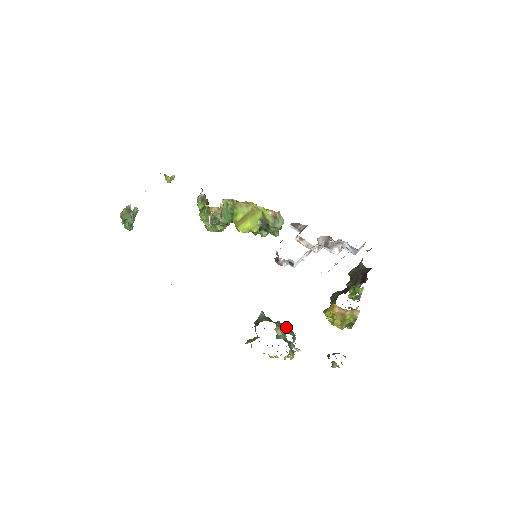
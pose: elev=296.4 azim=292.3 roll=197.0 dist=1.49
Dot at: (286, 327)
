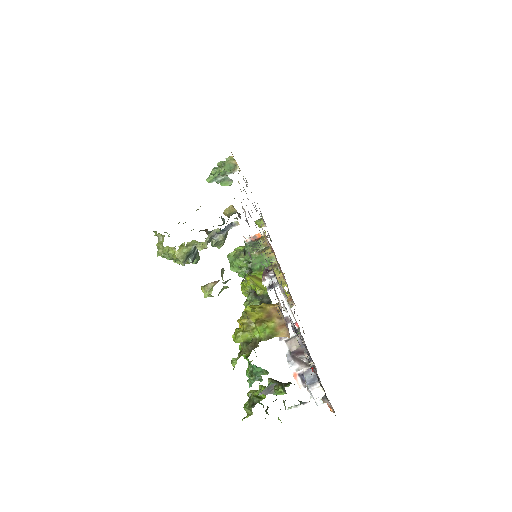
Dot at: occluded
